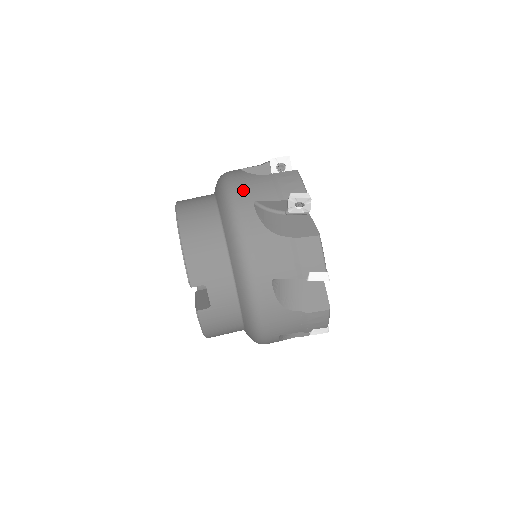
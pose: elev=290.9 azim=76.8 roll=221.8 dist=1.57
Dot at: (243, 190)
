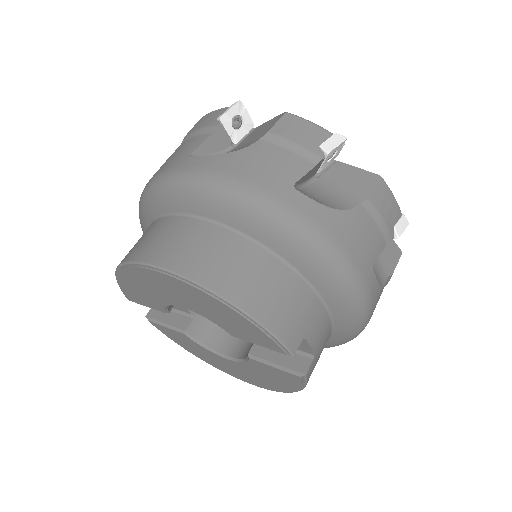
Dot at: (262, 180)
